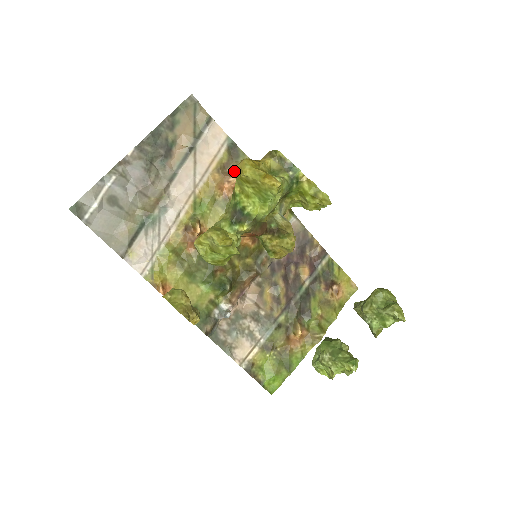
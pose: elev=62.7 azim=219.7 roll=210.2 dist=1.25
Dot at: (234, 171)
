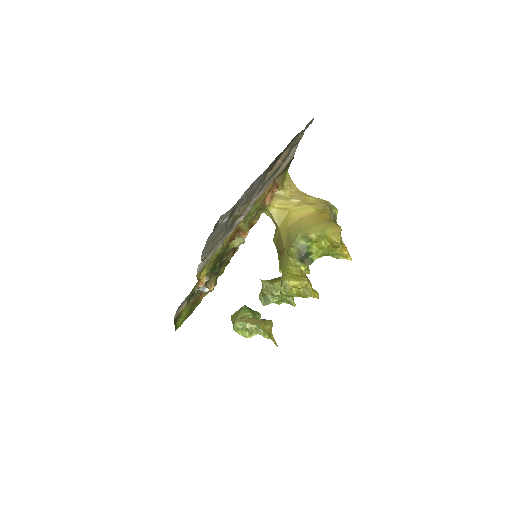
Dot at: (279, 182)
